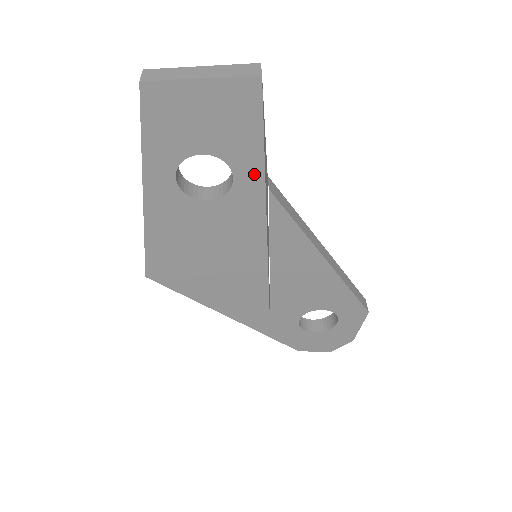
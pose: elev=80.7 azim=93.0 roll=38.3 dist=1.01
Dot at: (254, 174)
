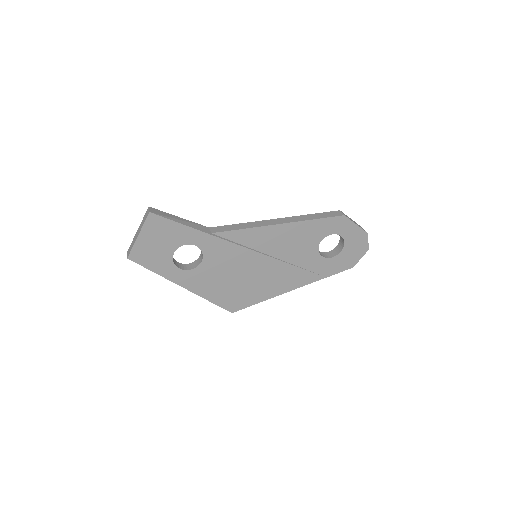
Dot at: (198, 236)
